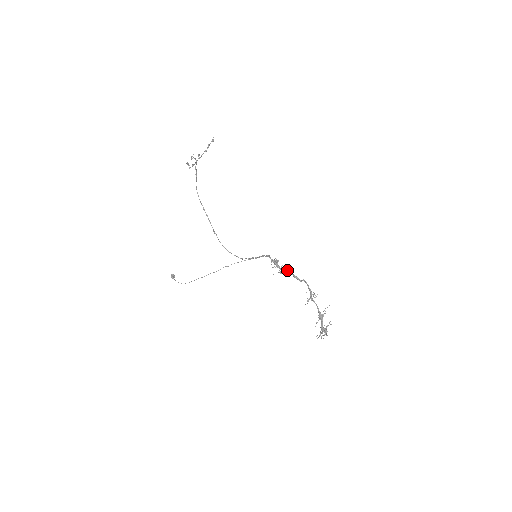
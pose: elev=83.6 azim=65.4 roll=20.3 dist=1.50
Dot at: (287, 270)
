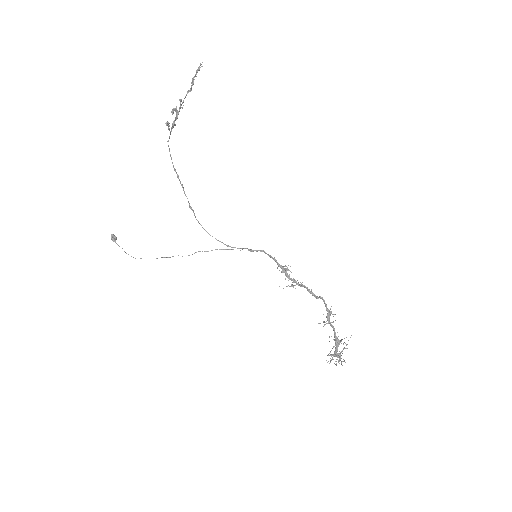
Dot at: (301, 284)
